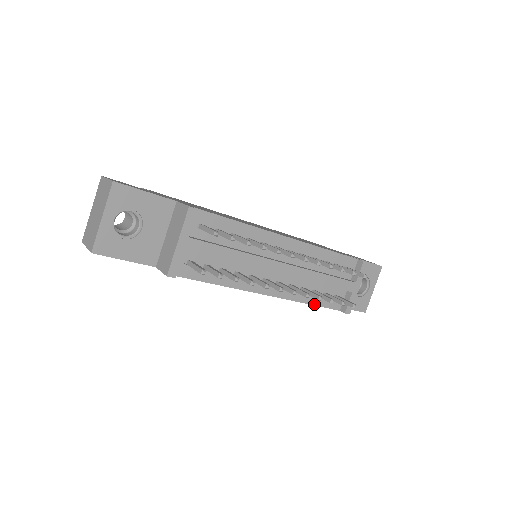
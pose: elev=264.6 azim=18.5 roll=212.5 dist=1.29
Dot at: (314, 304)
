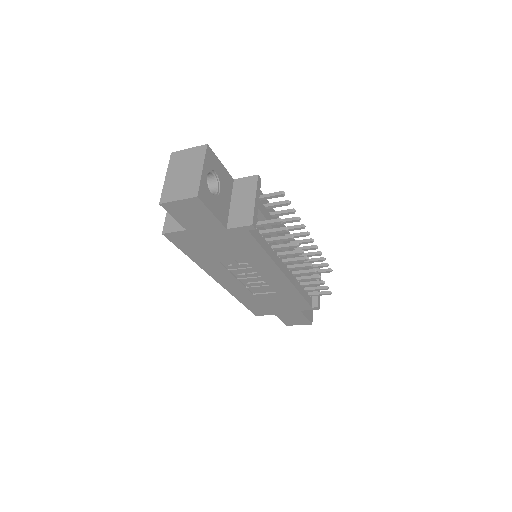
Dot at: (302, 295)
